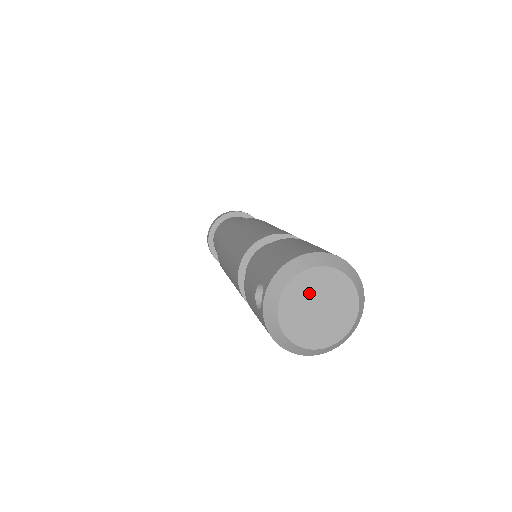
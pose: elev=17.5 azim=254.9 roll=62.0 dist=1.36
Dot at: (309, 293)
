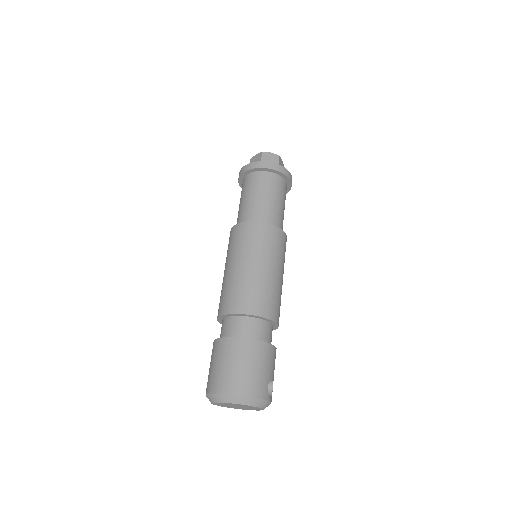
Dot at: (227, 405)
